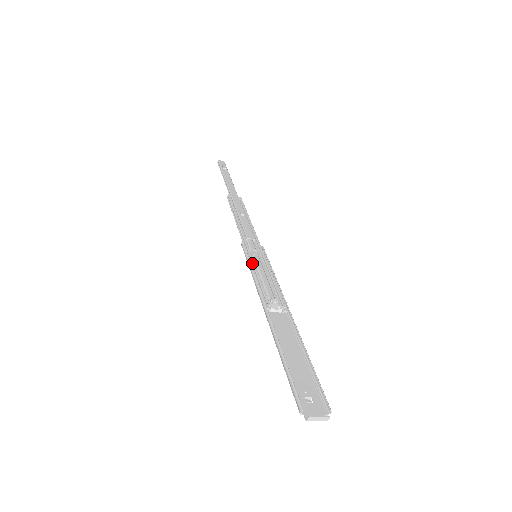
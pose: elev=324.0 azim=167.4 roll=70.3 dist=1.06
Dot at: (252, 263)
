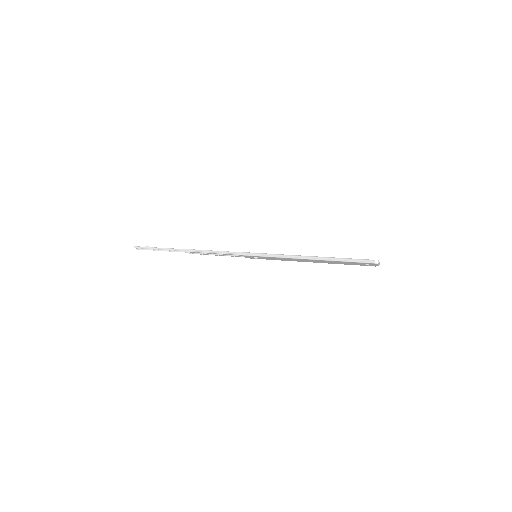
Dot at: (265, 254)
